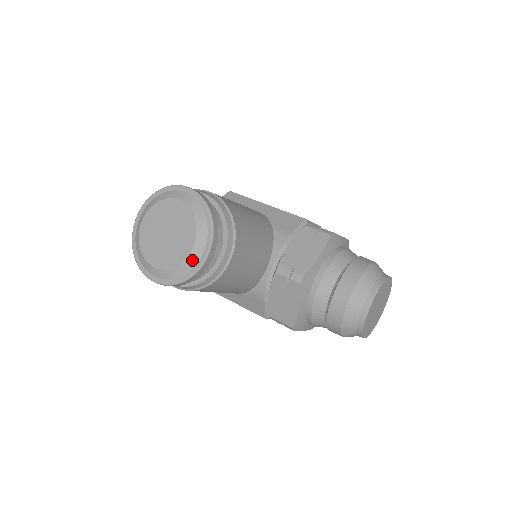
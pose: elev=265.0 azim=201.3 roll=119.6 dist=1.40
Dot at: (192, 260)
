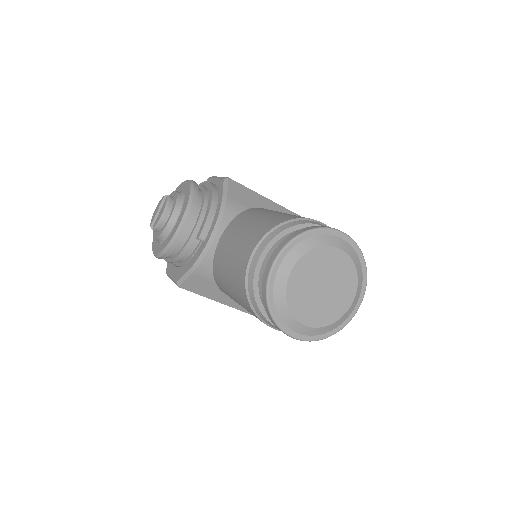
Dot at: (347, 314)
